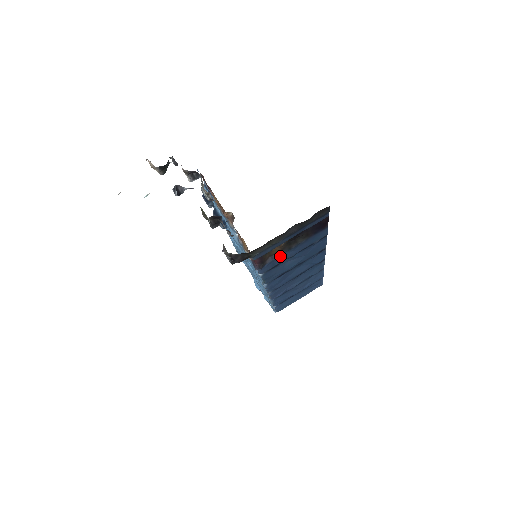
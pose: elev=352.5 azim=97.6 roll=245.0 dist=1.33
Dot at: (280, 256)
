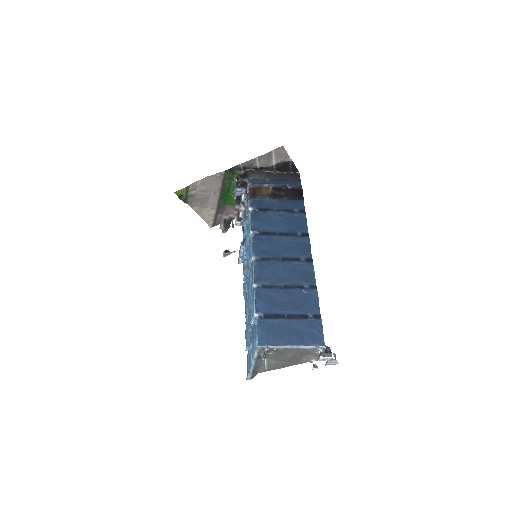
Dot at: (267, 201)
